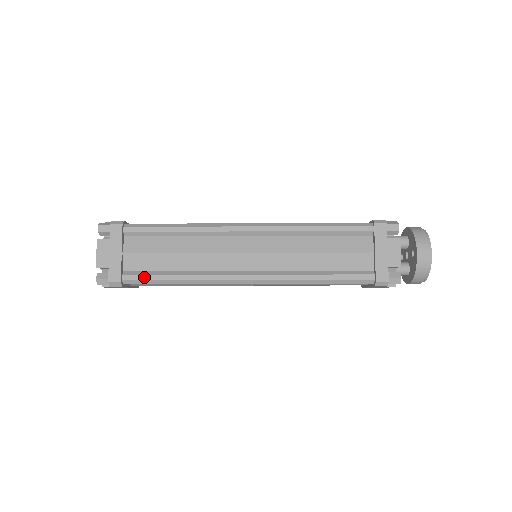
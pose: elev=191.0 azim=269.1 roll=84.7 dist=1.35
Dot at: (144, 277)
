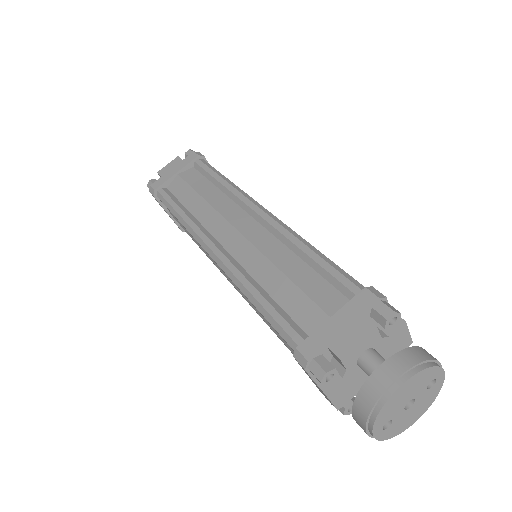
Dot at: occluded
